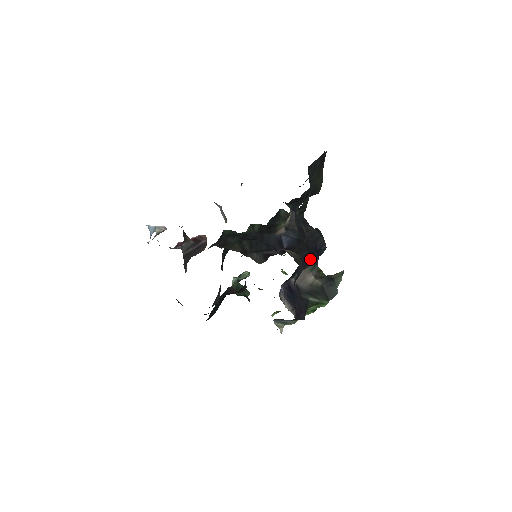
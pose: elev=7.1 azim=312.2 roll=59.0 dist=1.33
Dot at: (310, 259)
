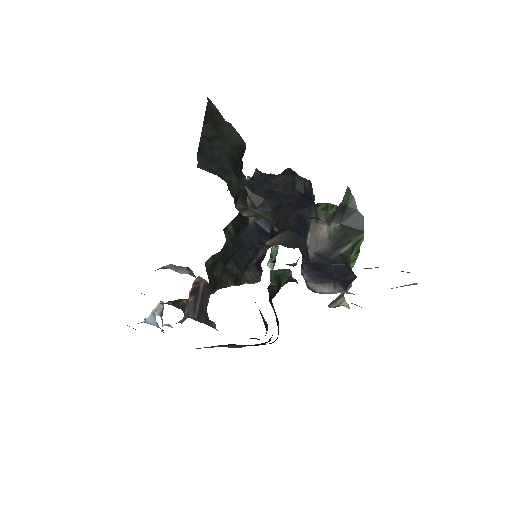
Dot at: (304, 215)
